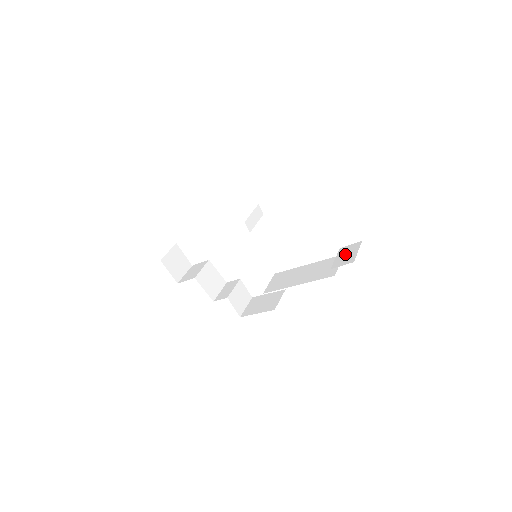
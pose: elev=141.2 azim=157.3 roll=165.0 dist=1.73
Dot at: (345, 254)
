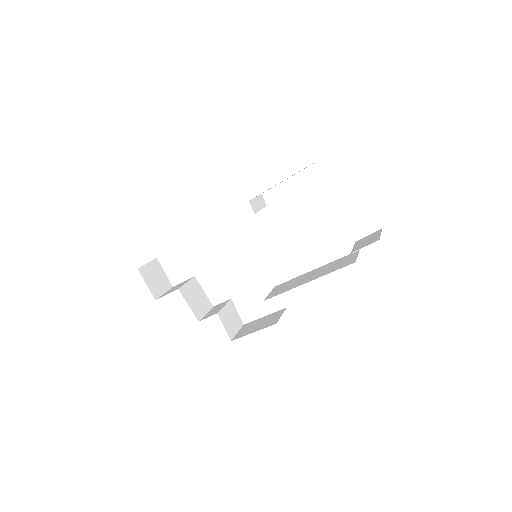
Dot at: (365, 241)
